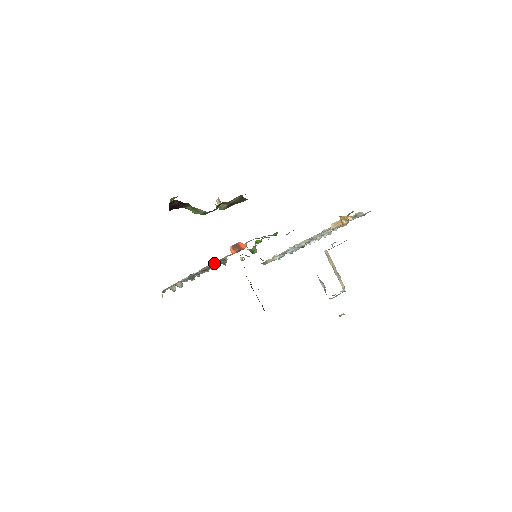
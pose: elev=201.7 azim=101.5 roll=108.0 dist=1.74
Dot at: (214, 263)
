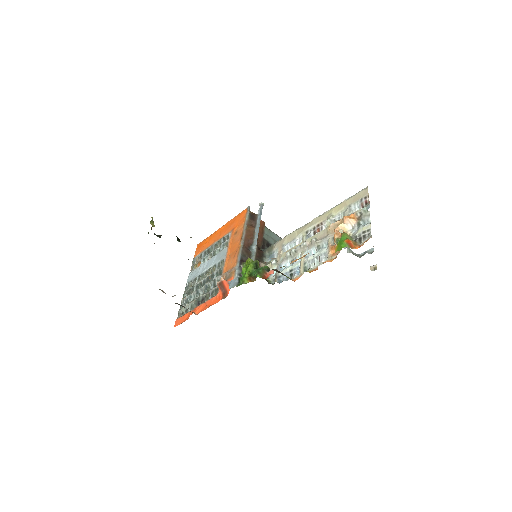
Dot at: (206, 304)
